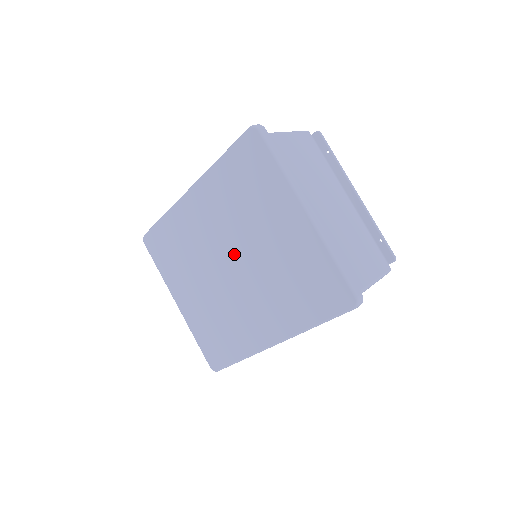
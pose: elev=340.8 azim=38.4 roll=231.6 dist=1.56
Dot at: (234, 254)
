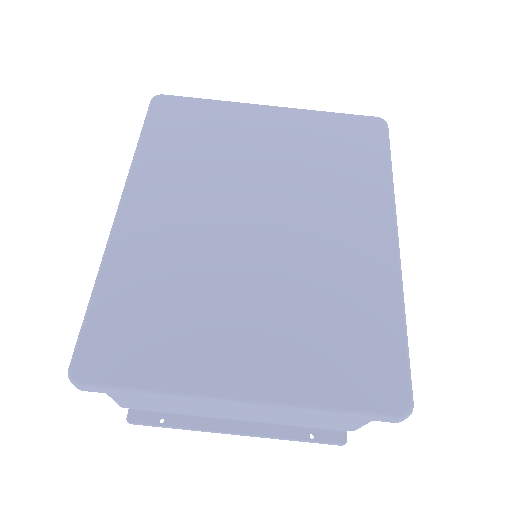
Dot at: (248, 207)
